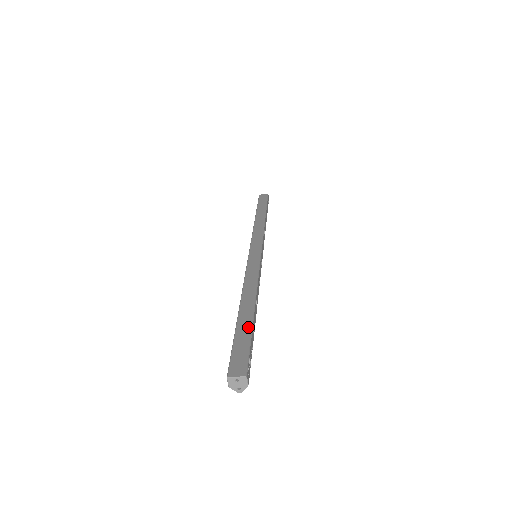
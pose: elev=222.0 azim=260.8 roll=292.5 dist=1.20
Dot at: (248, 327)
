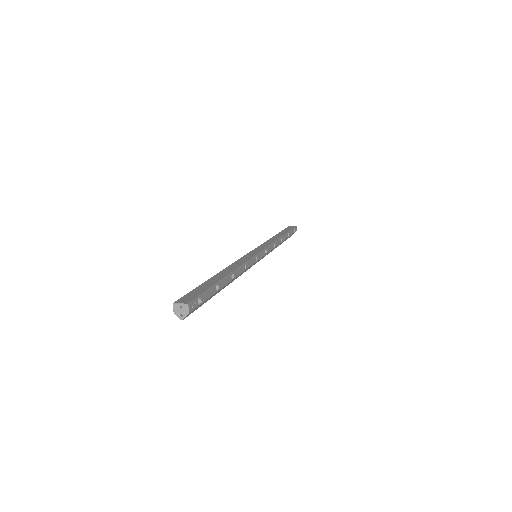
Dot at: (212, 283)
